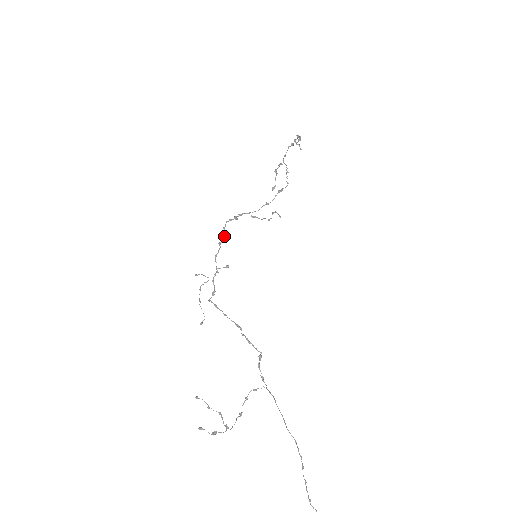
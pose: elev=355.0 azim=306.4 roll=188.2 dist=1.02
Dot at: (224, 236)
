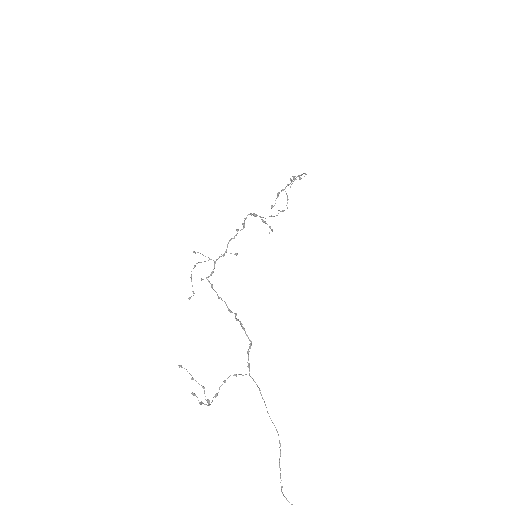
Dot at: (243, 225)
